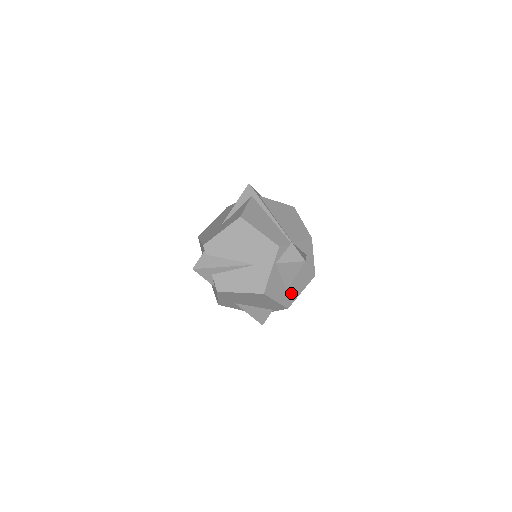
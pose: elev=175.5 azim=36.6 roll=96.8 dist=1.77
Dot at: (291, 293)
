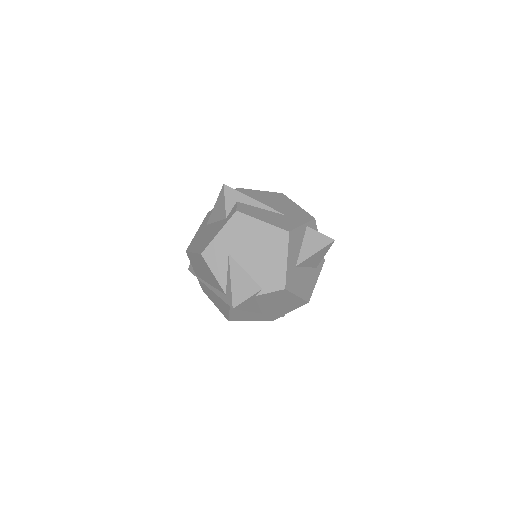
Dot at: (294, 278)
